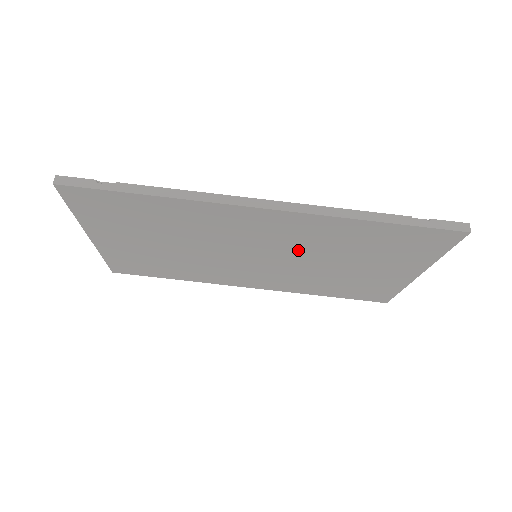
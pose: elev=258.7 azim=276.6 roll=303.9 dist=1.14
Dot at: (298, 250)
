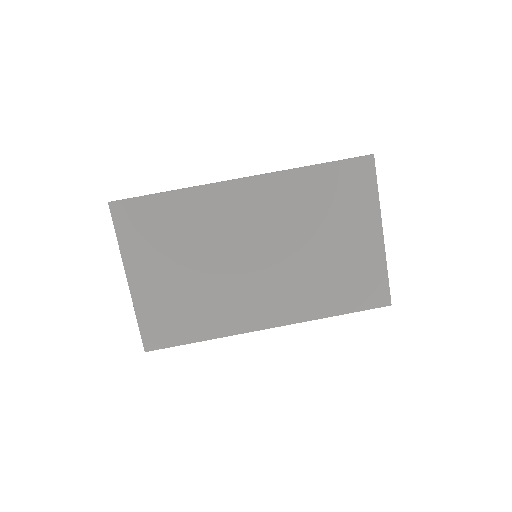
Dot at: (282, 230)
